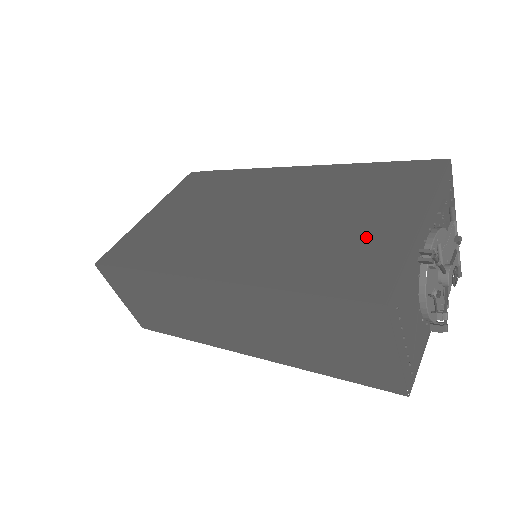
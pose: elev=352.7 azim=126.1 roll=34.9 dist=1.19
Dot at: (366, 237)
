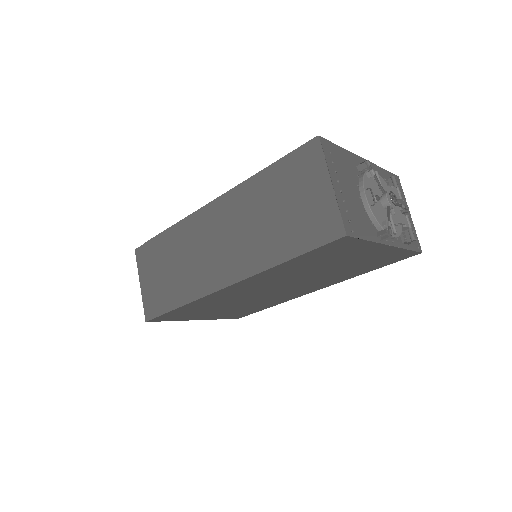
Dot at: occluded
